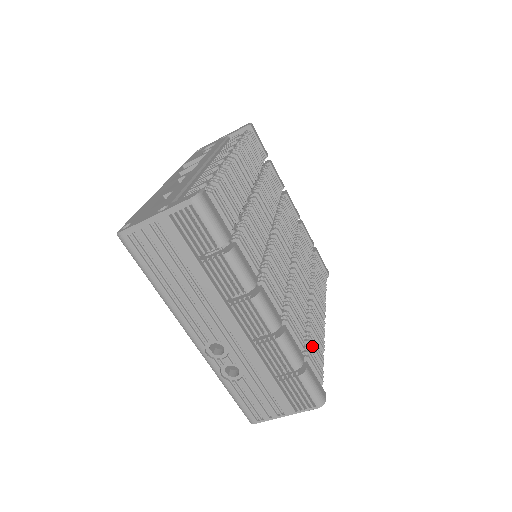
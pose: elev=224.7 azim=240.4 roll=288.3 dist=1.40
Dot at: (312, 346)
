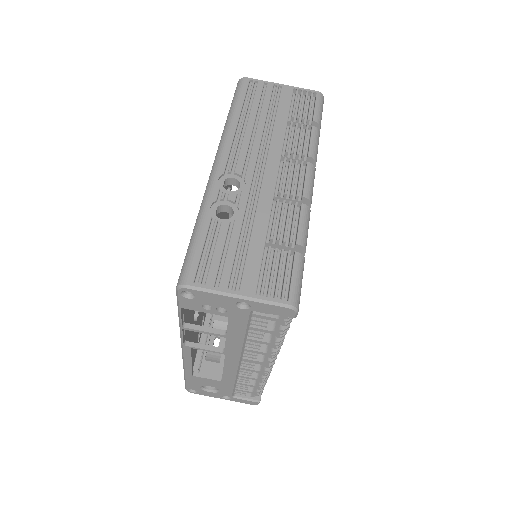
Dot at: occluded
